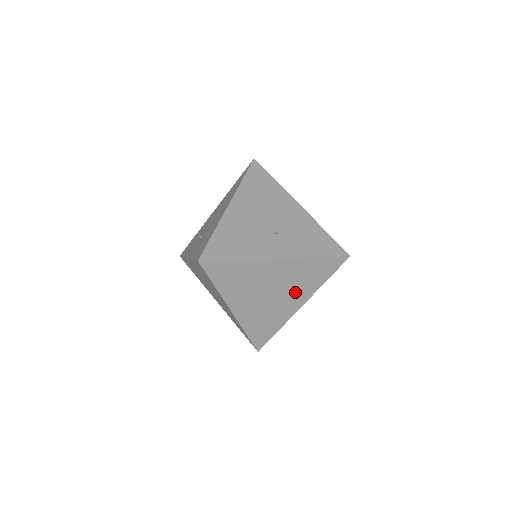
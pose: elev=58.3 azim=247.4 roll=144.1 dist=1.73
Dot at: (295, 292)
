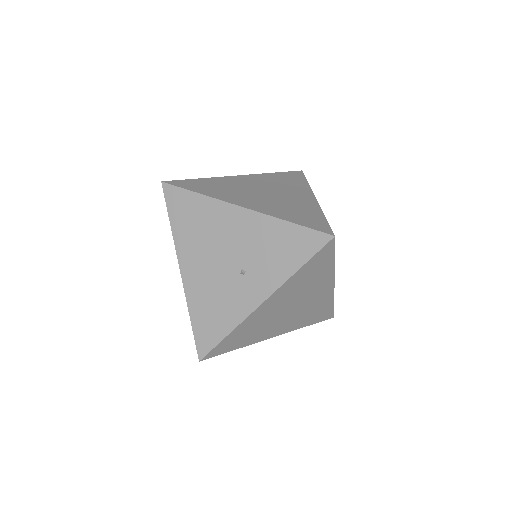
Dot at: (313, 289)
